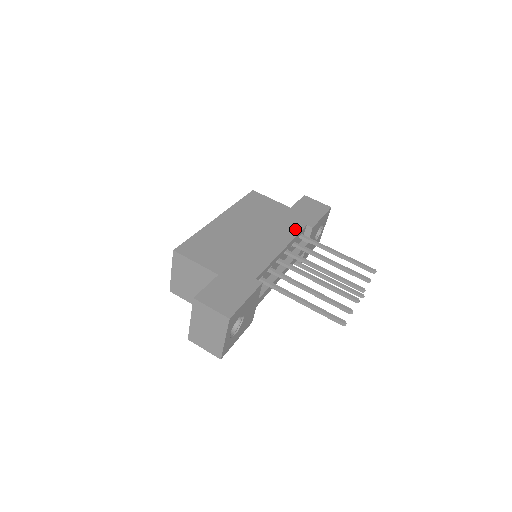
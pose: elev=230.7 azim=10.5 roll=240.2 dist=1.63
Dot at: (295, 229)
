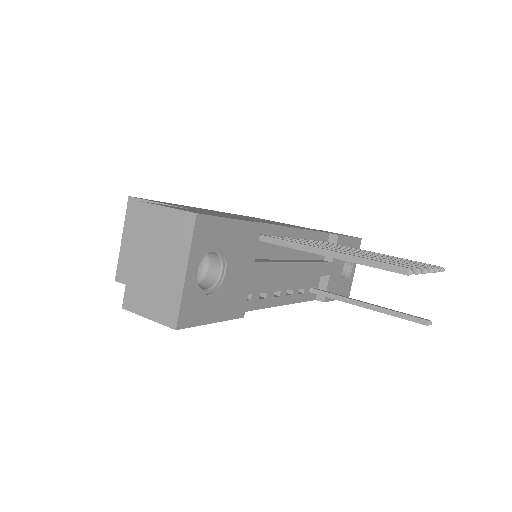
Dot at: occluded
